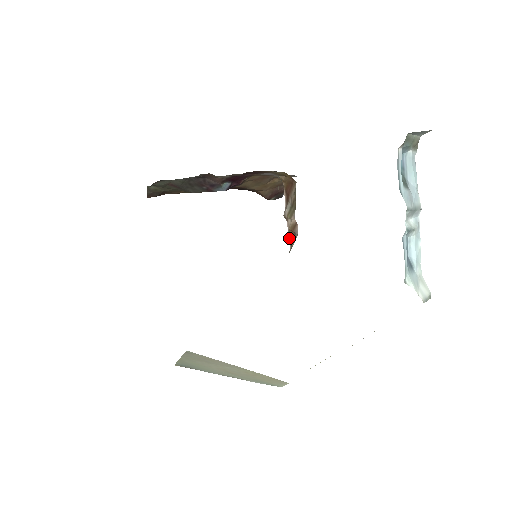
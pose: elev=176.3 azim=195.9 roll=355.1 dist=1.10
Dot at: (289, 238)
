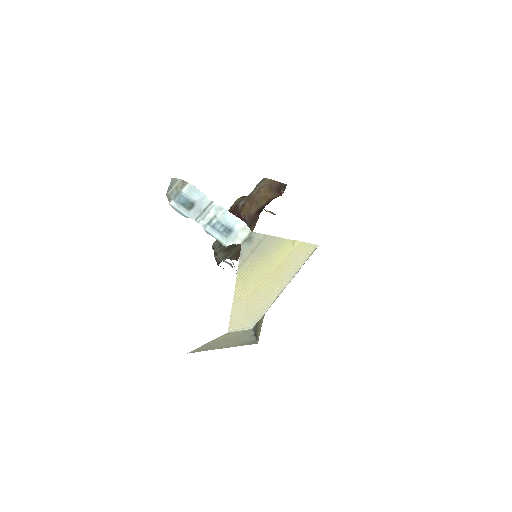
Dot at: occluded
